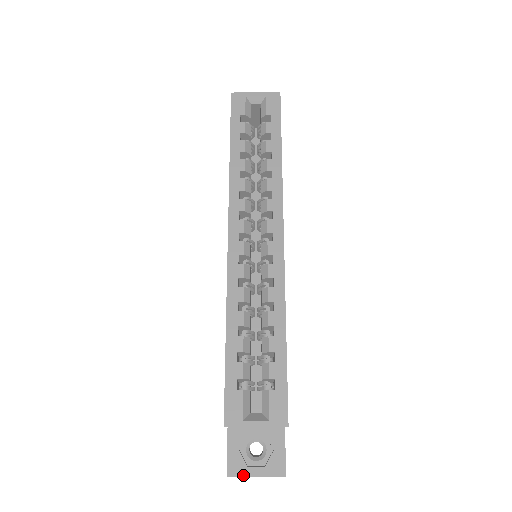
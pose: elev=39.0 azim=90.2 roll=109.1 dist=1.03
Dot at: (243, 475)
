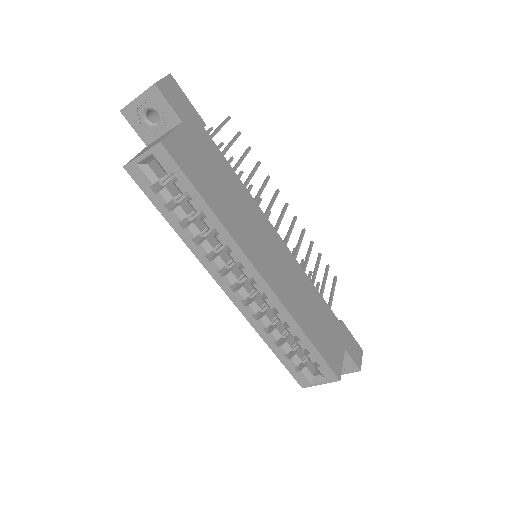
Dot at: occluded
